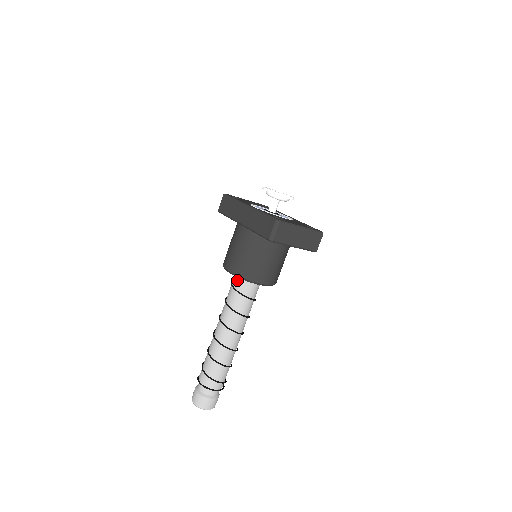
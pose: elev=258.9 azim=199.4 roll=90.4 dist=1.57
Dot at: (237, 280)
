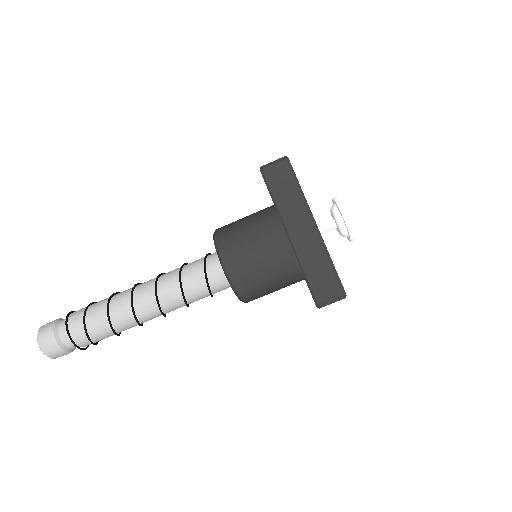
Dot at: (218, 272)
